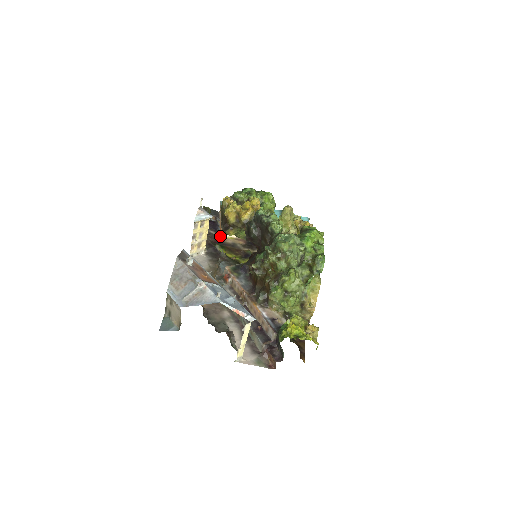
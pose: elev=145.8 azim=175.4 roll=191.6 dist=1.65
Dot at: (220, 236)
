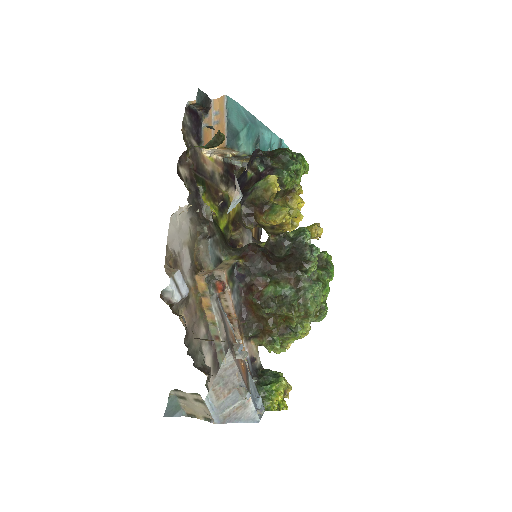
Dot at: (201, 154)
